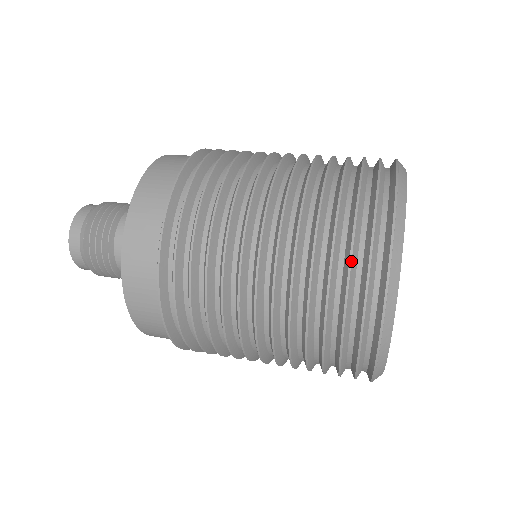
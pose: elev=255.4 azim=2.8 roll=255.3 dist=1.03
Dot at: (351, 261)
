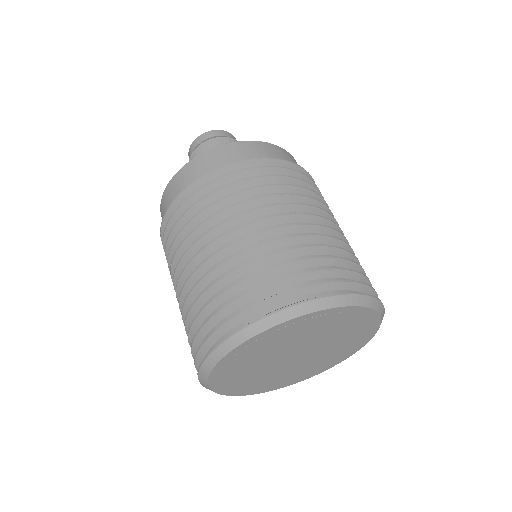
Dot at: (256, 289)
